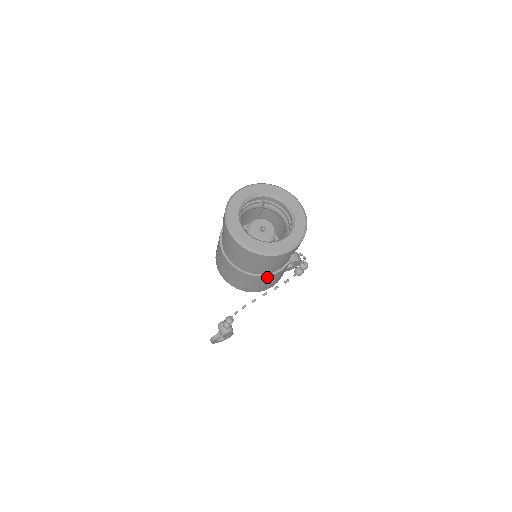
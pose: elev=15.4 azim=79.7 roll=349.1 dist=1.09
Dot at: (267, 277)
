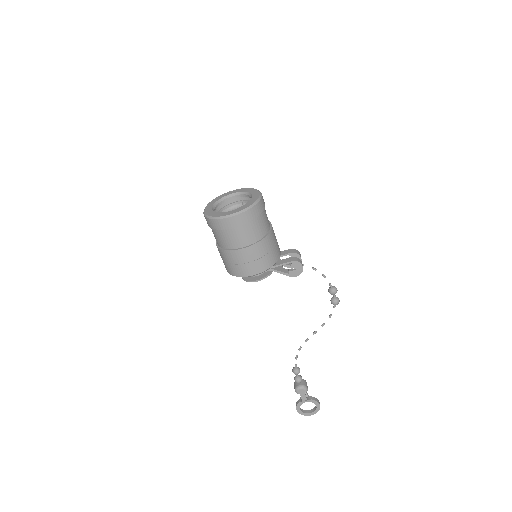
Dot at: (240, 252)
